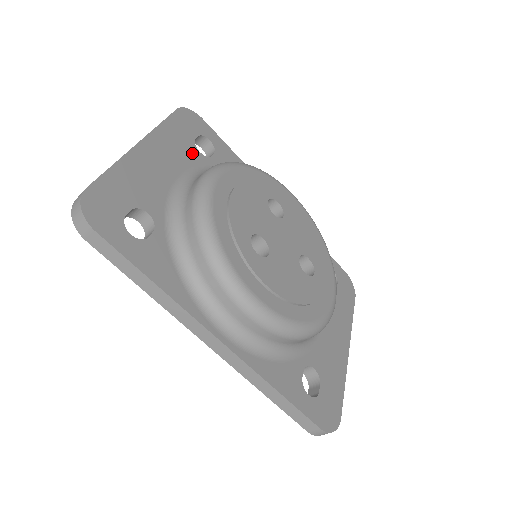
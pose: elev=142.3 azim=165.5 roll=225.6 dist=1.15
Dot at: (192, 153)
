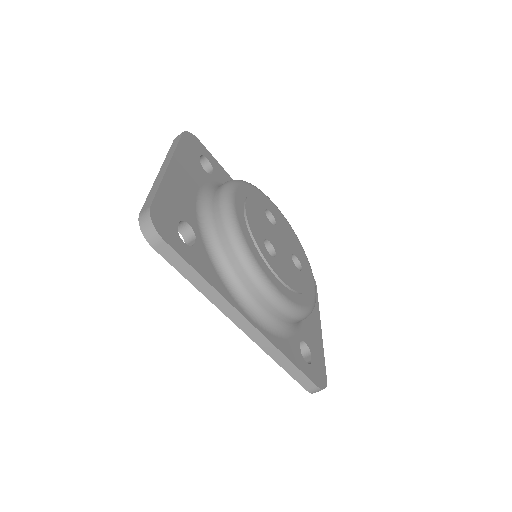
Dot at: (201, 171)
